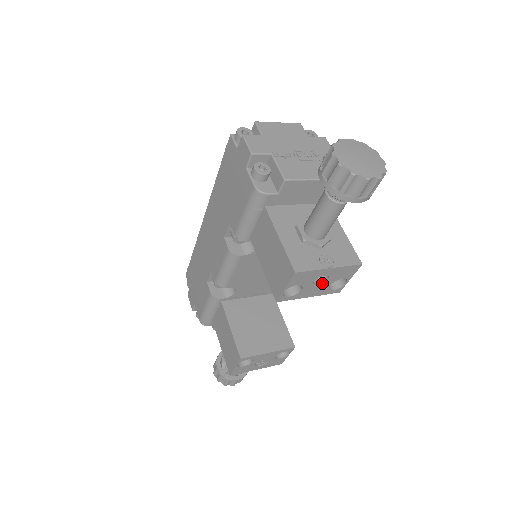
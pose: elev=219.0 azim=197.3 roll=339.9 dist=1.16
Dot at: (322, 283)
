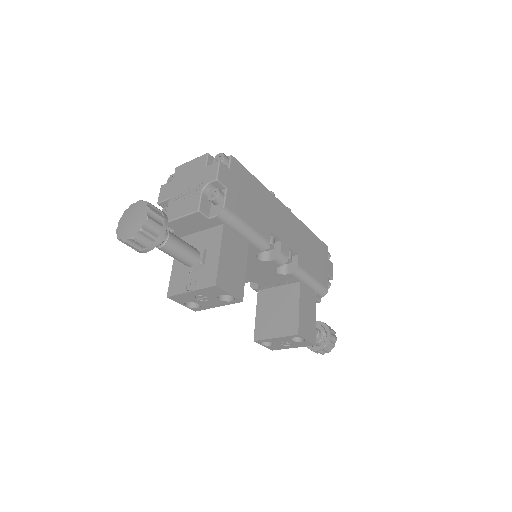
Dot at: (209, 299)
